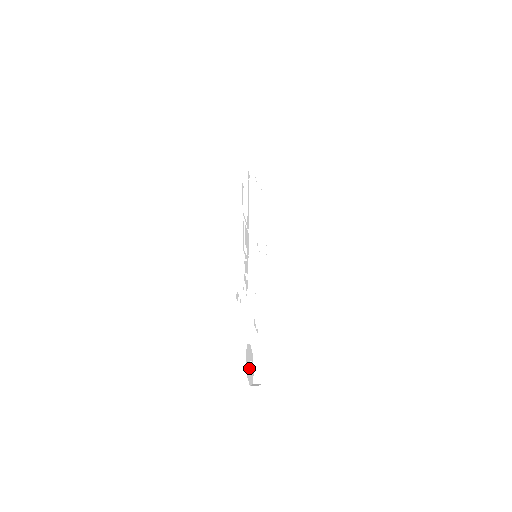
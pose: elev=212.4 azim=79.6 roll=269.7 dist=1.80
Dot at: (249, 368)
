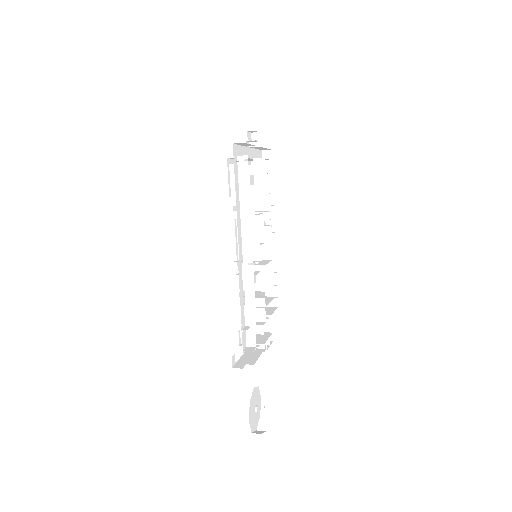
Dot at: (254, 415)
